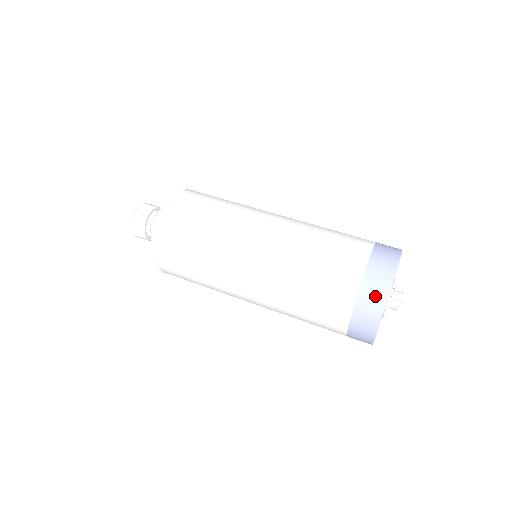
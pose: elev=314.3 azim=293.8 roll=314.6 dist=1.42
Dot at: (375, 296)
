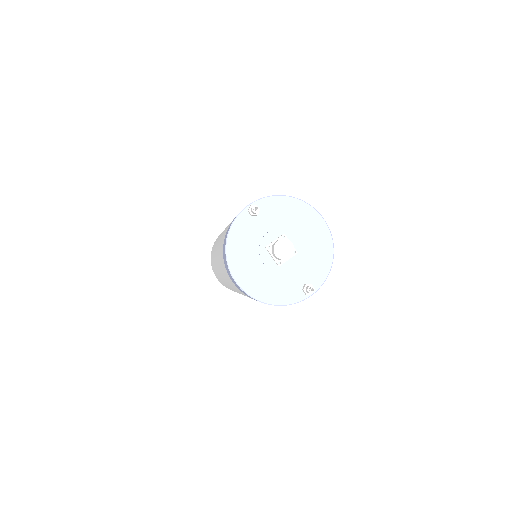
Dot at: occluded
